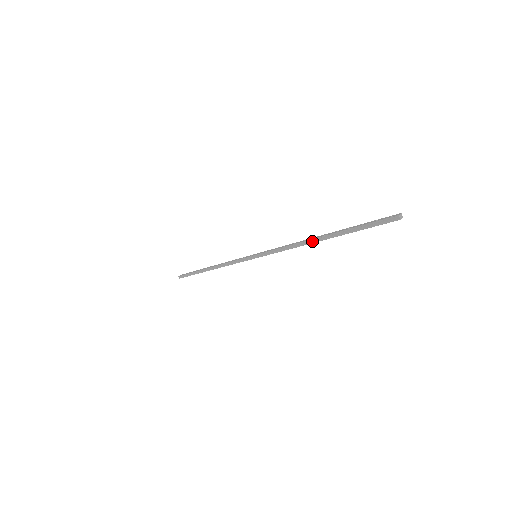
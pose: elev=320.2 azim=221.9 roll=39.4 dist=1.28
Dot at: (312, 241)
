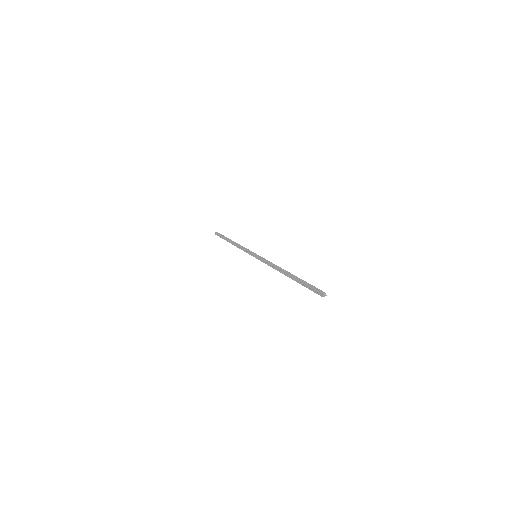
Dot at: (283, 273)
